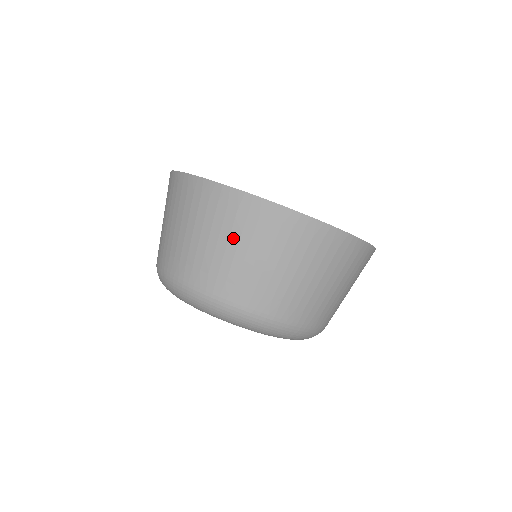
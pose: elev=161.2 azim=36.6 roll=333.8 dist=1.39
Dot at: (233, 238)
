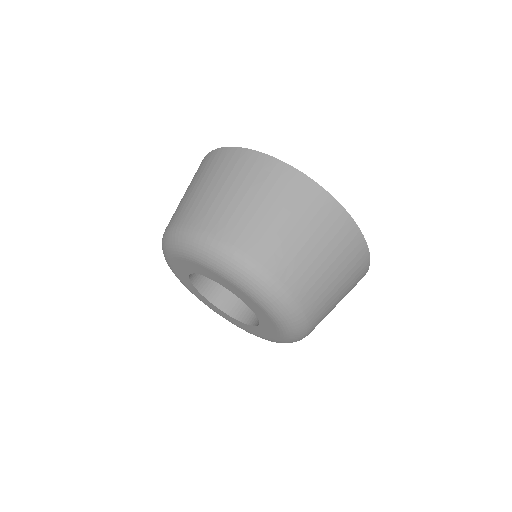
Dot at: (235, 184)
